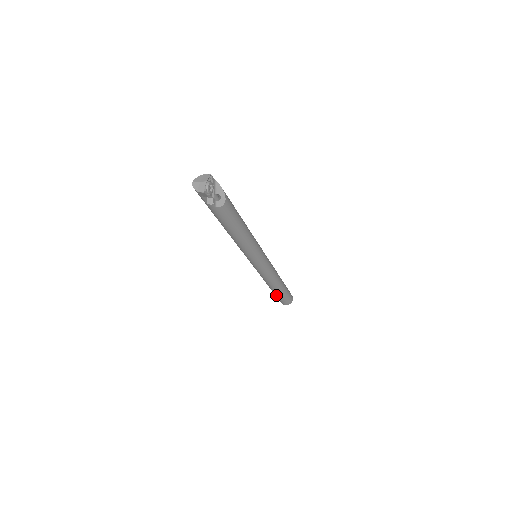
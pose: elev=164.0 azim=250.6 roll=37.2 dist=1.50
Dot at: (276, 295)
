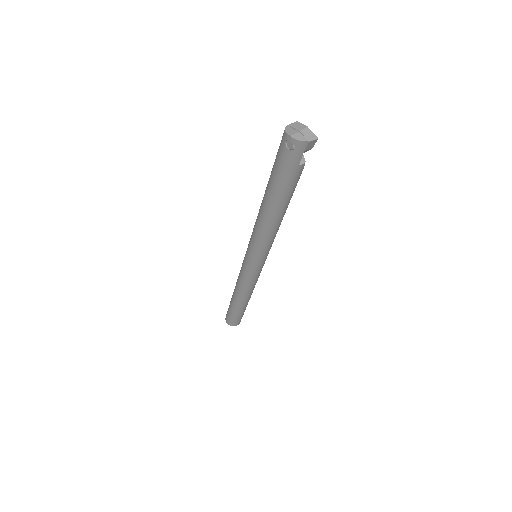
Dot at: (240, 313)
